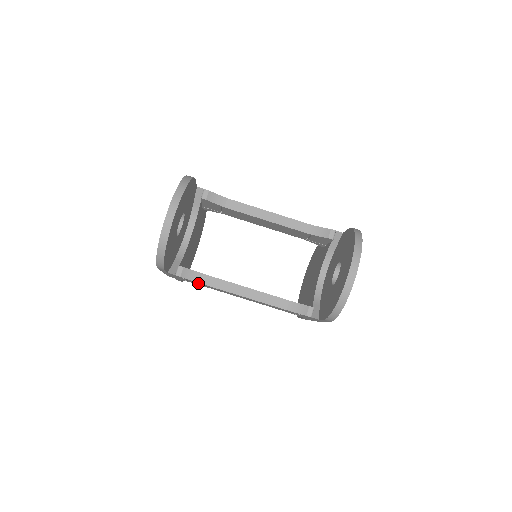
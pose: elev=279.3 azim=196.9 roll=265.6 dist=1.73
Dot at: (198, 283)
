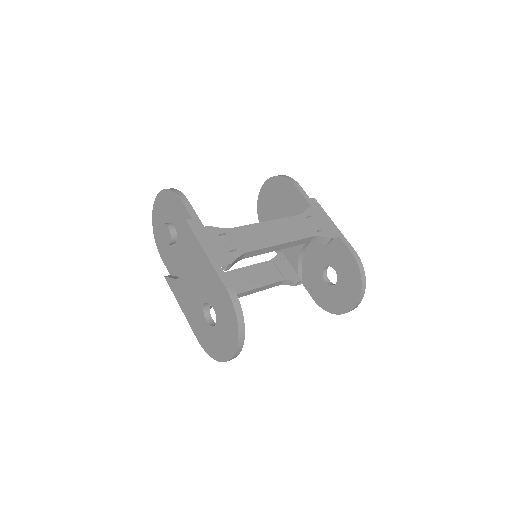
Dot at: occluded
